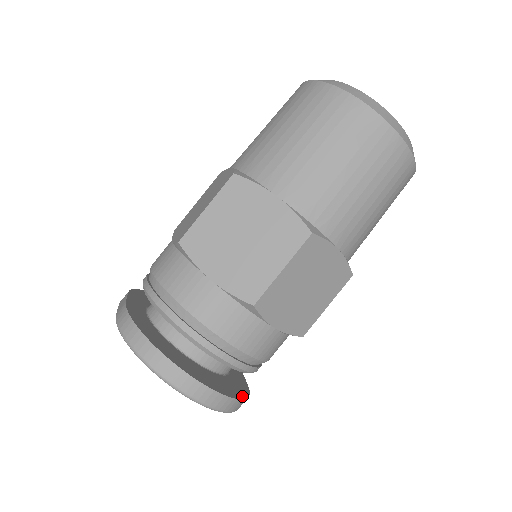
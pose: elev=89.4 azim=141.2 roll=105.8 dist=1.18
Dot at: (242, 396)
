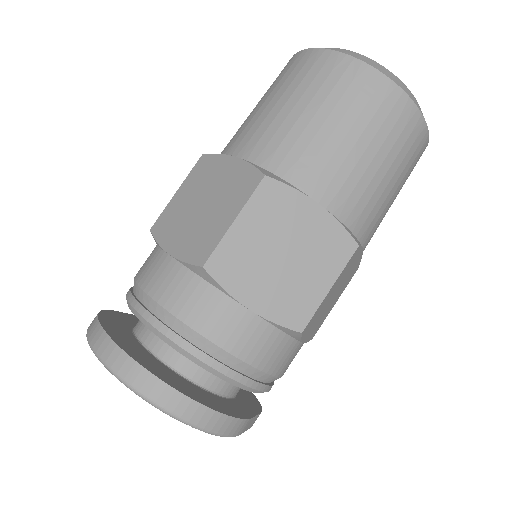
Dot at: (217, 409)
